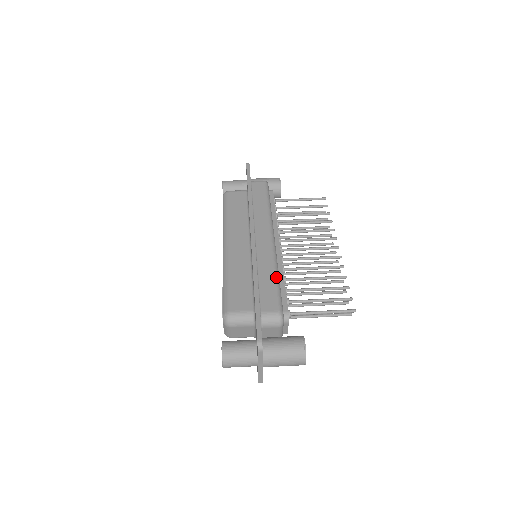
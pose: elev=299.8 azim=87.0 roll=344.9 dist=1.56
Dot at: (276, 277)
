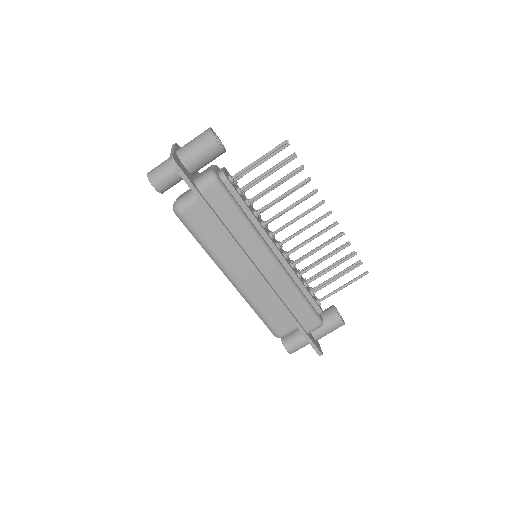
Dot at: (301, 298)
